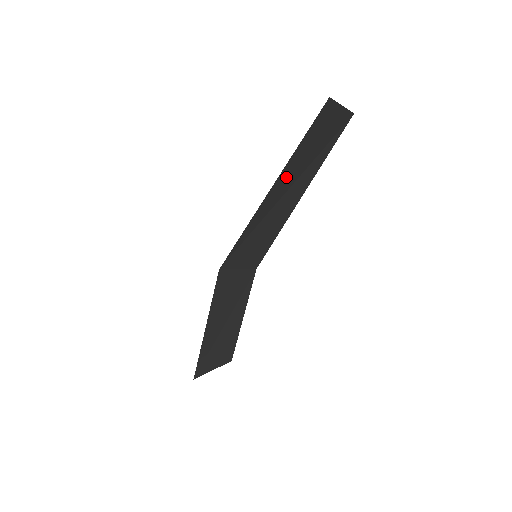
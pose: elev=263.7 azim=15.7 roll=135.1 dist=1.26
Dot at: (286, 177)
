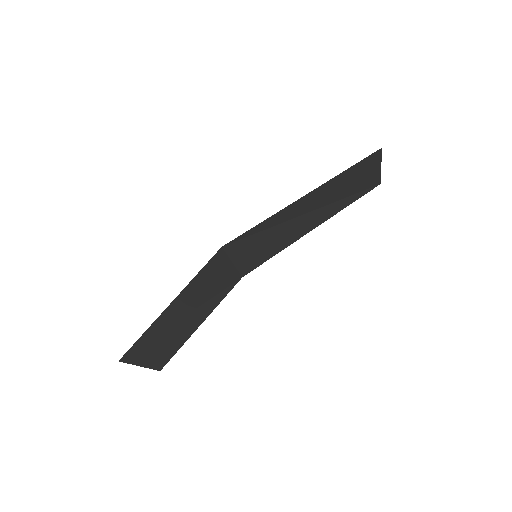
Dot at: (320, 195)
